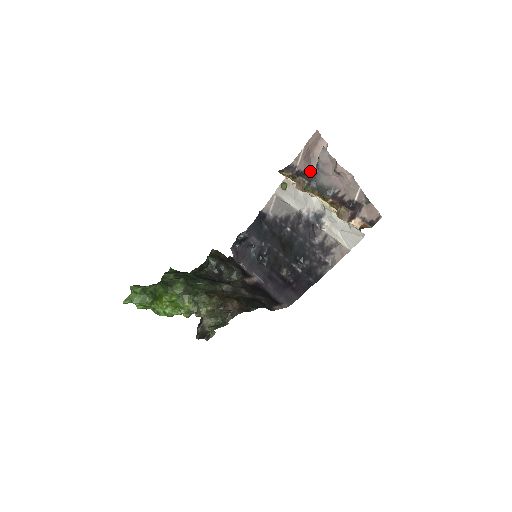
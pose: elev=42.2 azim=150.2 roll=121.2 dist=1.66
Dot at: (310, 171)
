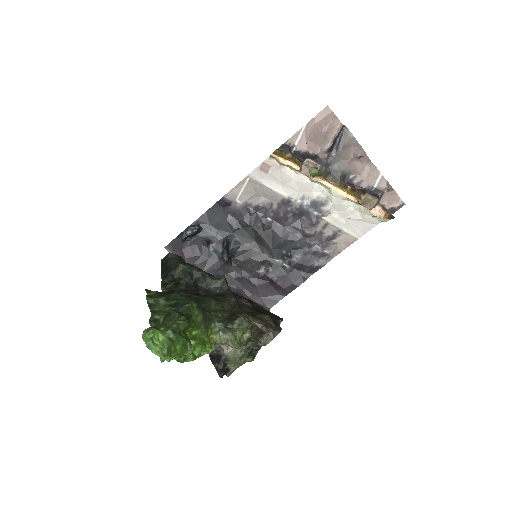
Dot at: (319, 153)
